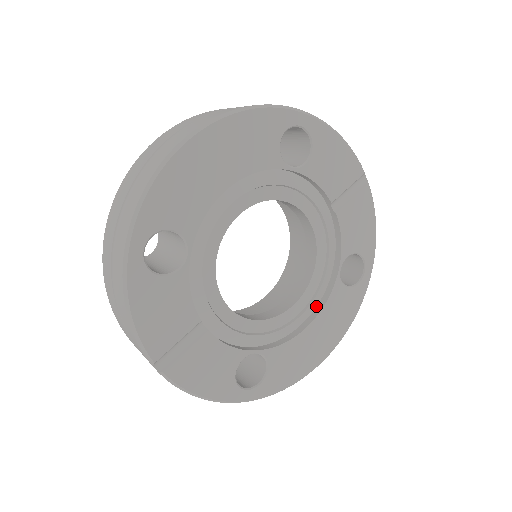
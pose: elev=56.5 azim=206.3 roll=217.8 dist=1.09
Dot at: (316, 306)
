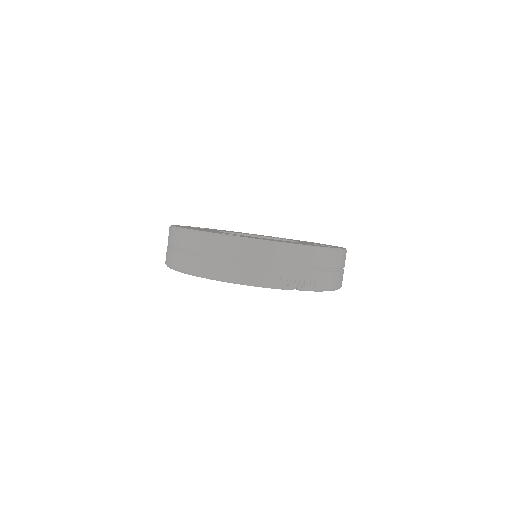
Dot at: occluded
